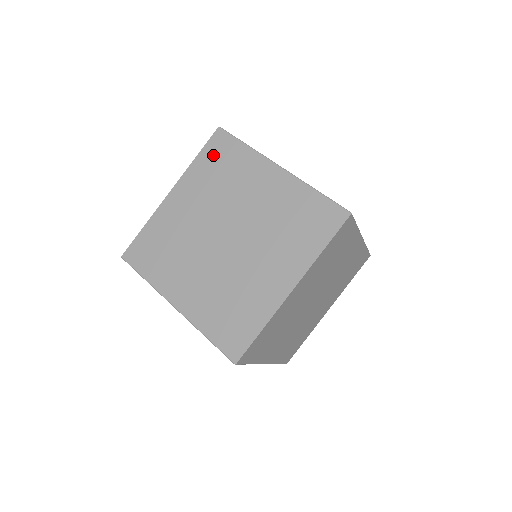
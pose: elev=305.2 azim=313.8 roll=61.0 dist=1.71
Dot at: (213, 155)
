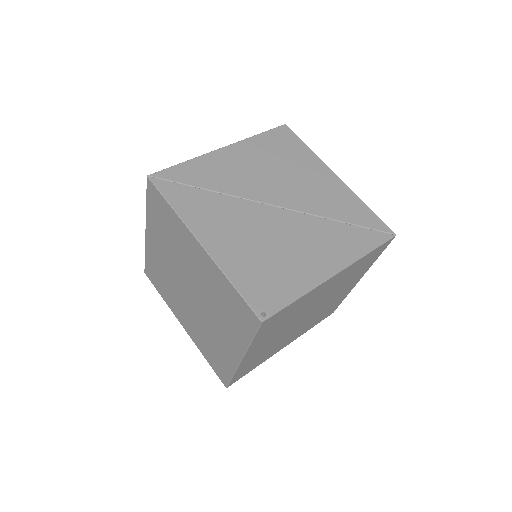
Dot at: (155, 208)
